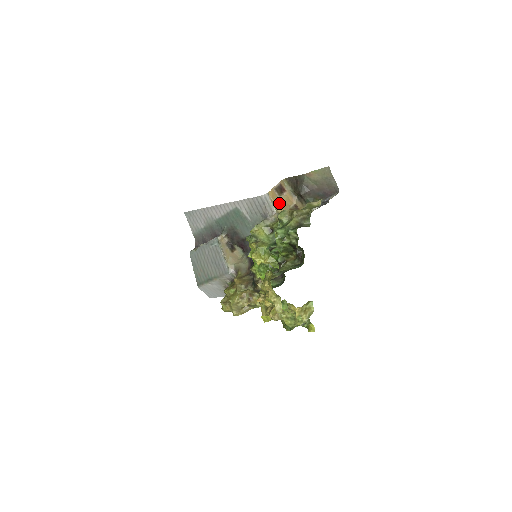
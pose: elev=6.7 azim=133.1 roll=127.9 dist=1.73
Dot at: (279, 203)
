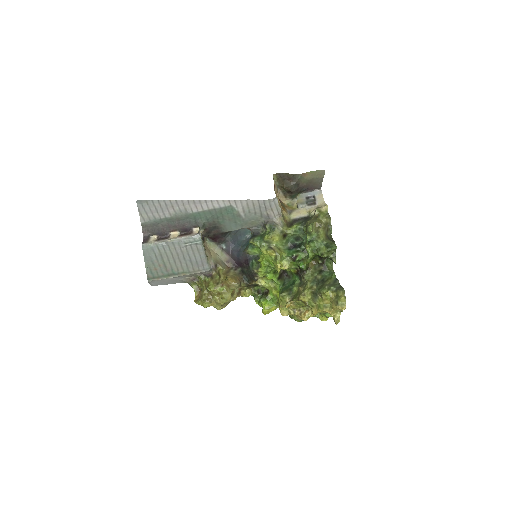
Dot at: occluded
